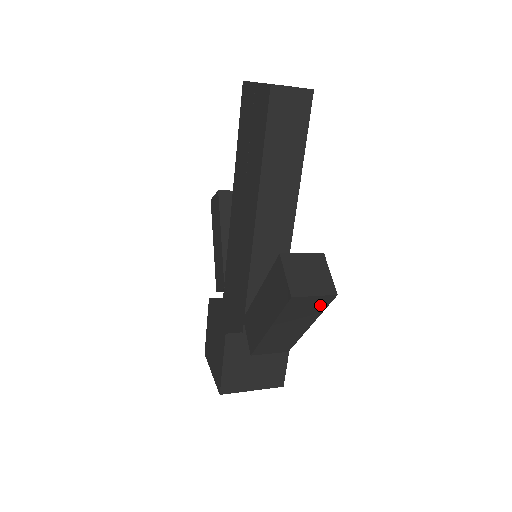
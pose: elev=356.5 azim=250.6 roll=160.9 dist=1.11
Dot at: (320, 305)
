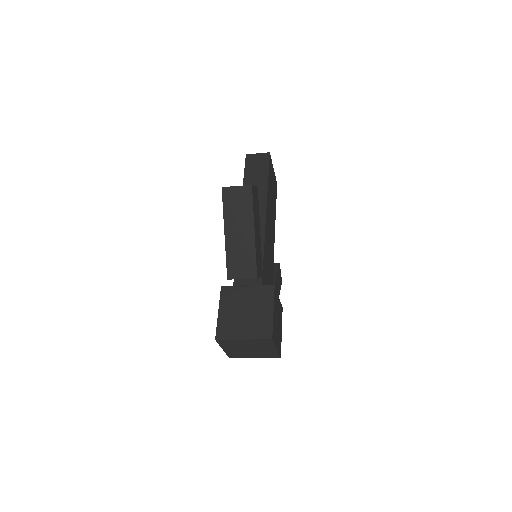
Dot at: (247, 199)
